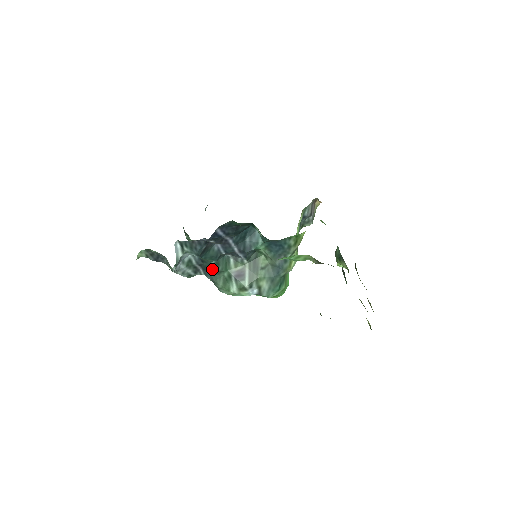
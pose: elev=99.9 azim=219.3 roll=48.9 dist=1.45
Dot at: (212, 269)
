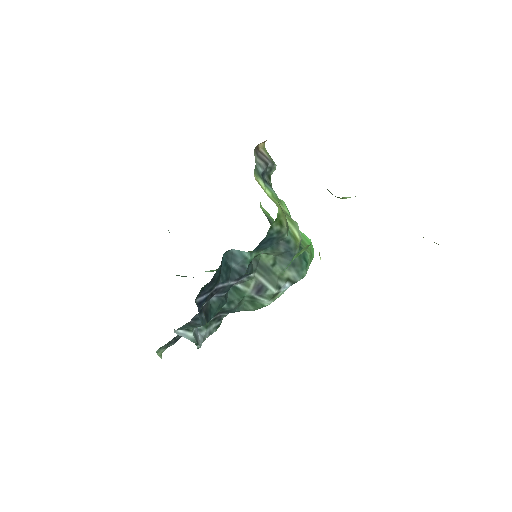
Dot at: (230, 309)
